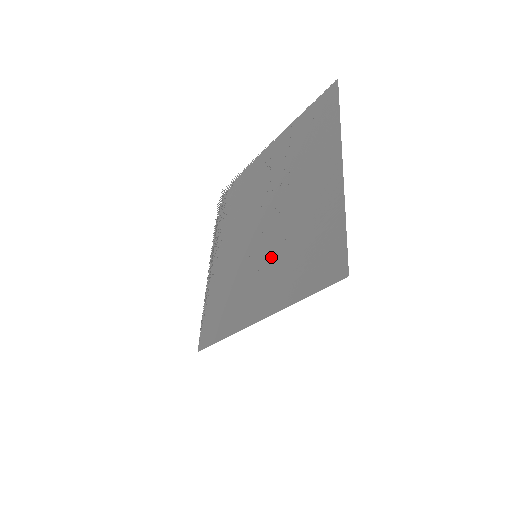
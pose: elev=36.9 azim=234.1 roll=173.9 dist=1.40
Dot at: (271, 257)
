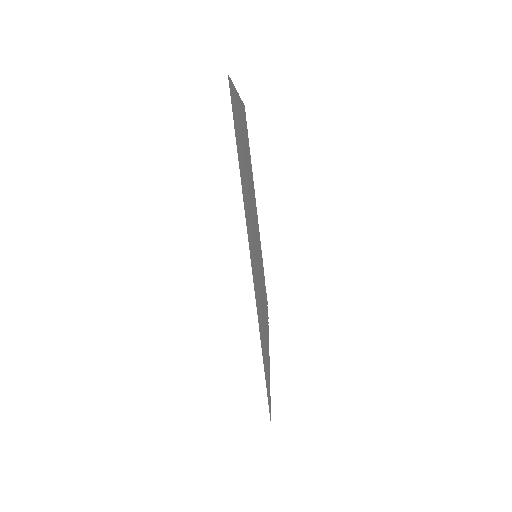
Dot at: occluded
